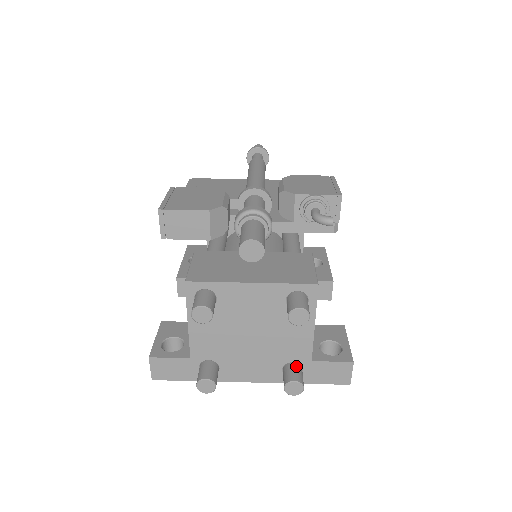
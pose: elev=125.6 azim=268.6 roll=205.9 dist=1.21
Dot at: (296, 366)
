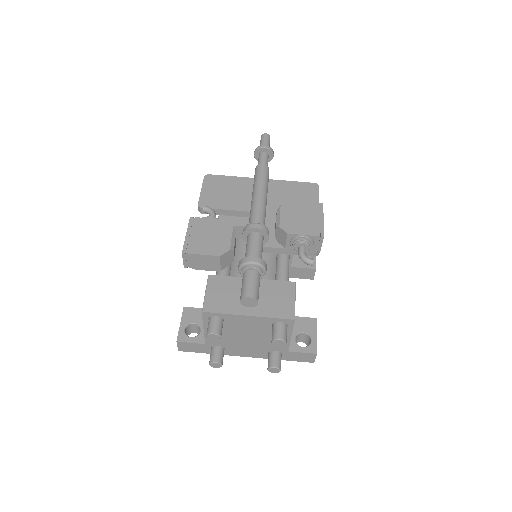
Dot at: (277, 354)
